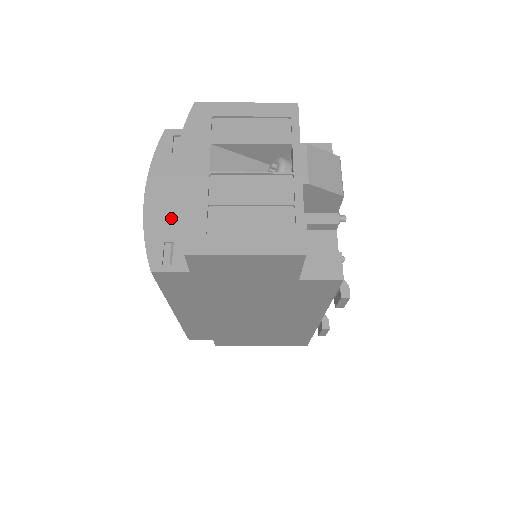
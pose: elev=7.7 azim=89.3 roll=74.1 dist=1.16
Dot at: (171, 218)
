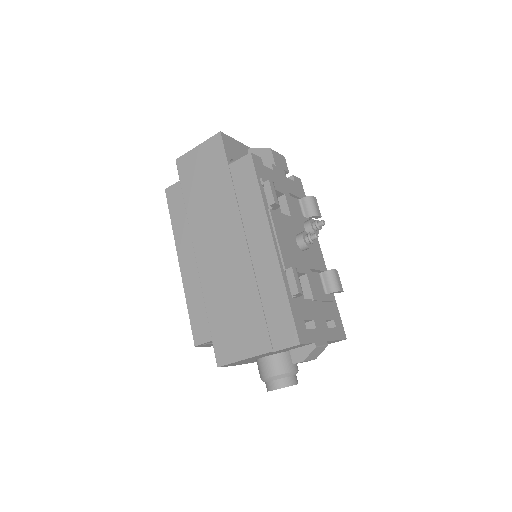
Dot at: occluded
